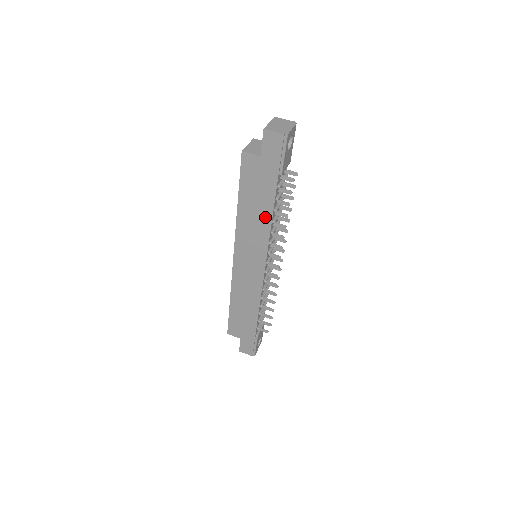
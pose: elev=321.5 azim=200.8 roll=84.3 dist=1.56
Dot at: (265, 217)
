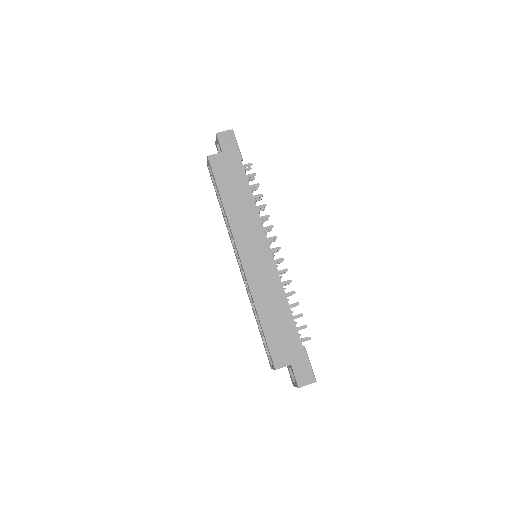
Dot at: (247, 199)
